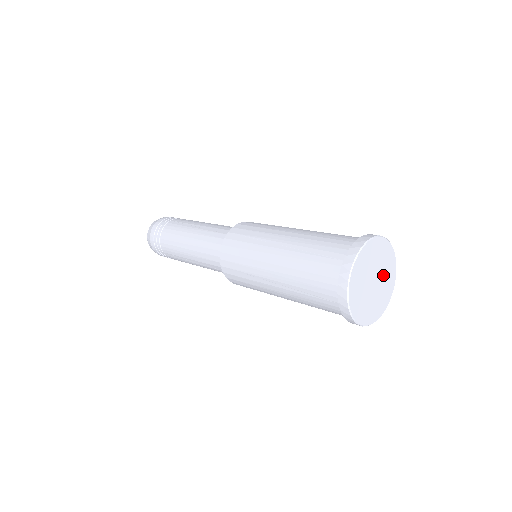
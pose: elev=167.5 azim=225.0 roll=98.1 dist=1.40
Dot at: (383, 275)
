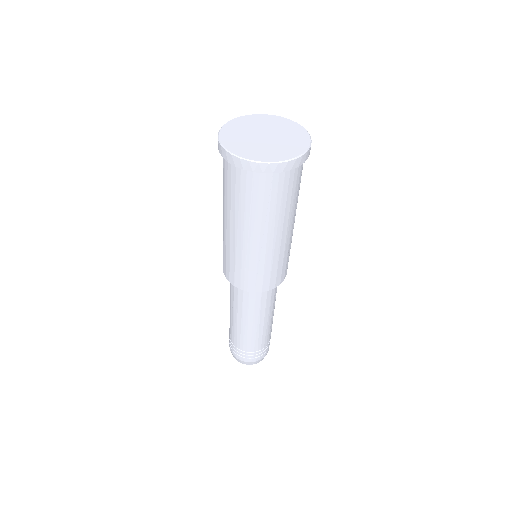
Dot at: (283, 138)
